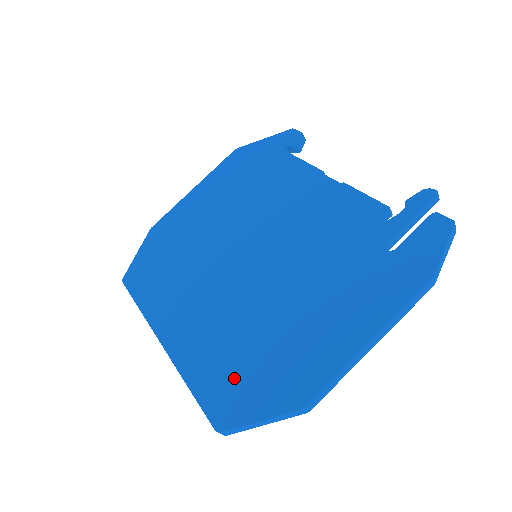
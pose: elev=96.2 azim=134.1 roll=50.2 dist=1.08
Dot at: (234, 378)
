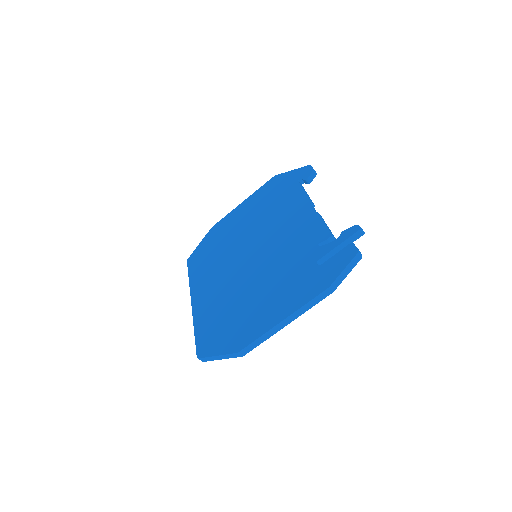
Dot at: (215, 330)
